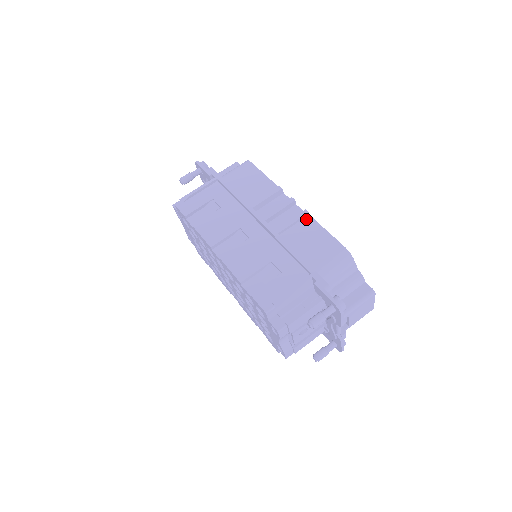
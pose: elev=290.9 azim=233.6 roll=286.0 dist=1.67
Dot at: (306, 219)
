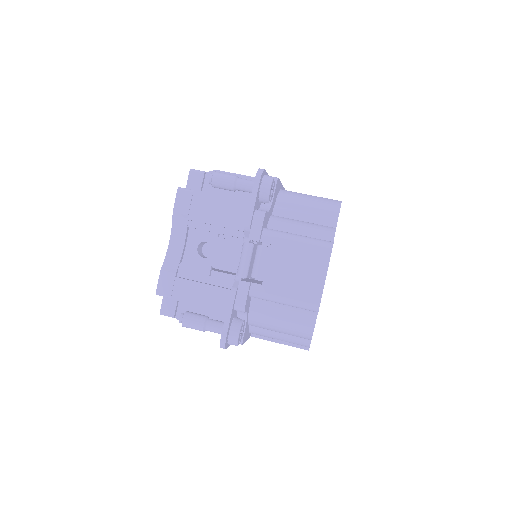
Dot at: occluded
